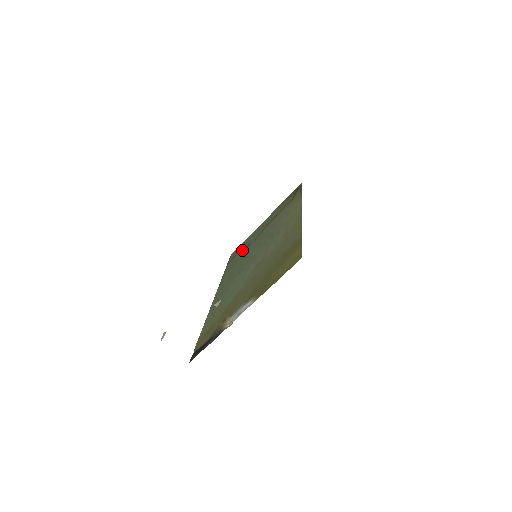
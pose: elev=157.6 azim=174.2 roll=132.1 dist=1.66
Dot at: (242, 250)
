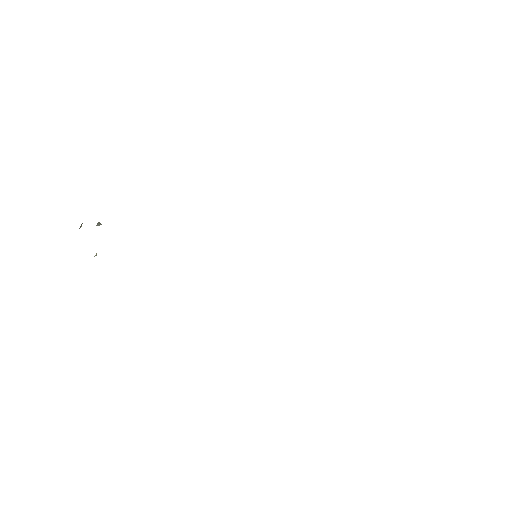
Dot at: occluded
